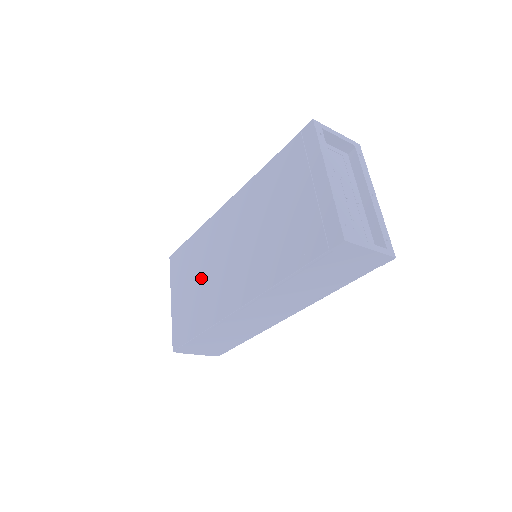
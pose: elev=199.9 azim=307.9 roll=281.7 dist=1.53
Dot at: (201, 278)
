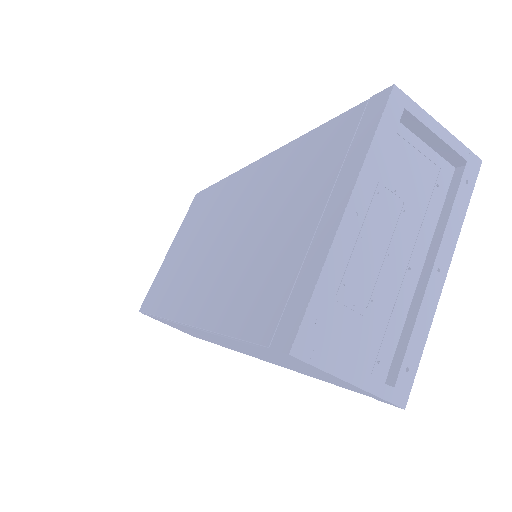
Dot at: (191, 246)
